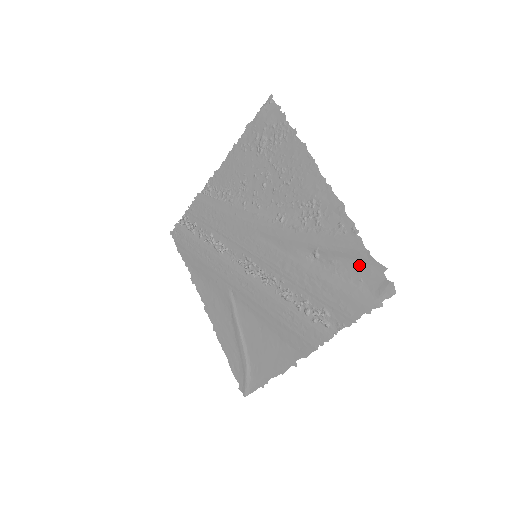
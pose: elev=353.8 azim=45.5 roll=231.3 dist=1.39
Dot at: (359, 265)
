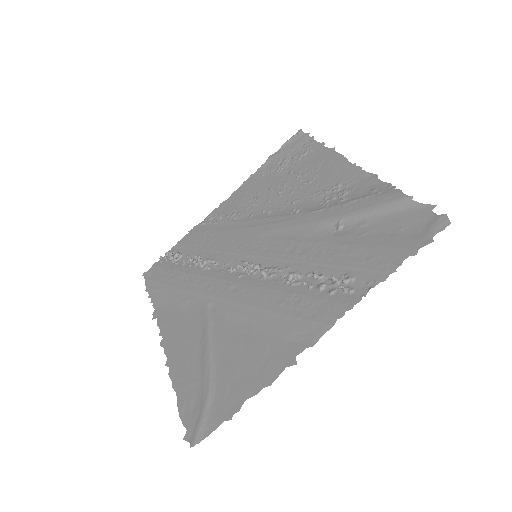
Dot at: (398, 215)
